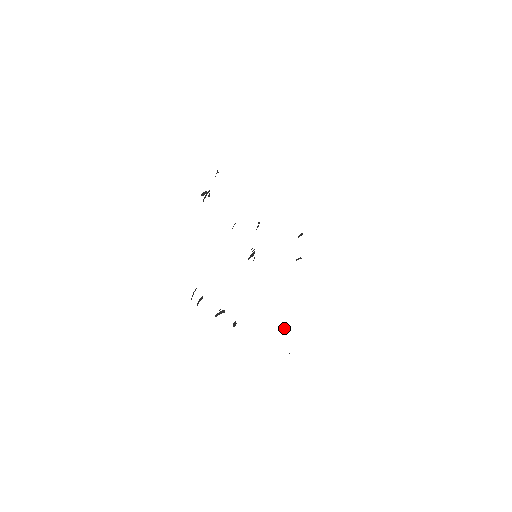
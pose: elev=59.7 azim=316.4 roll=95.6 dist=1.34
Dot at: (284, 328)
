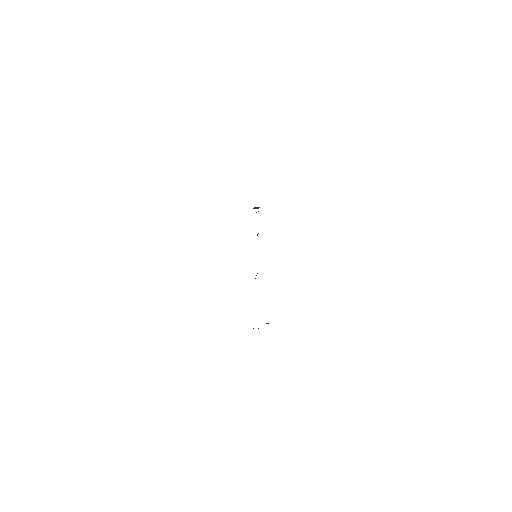
Dot at: occluded
